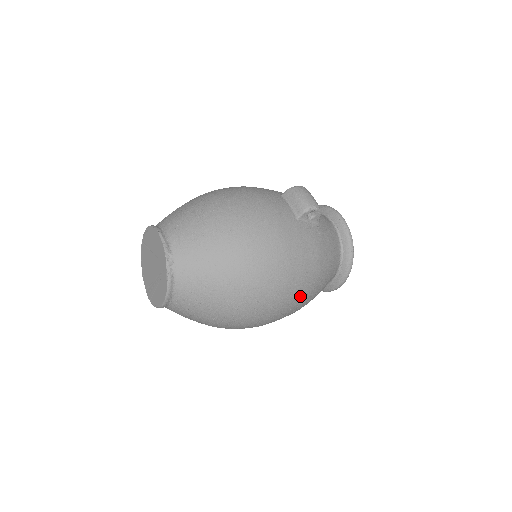
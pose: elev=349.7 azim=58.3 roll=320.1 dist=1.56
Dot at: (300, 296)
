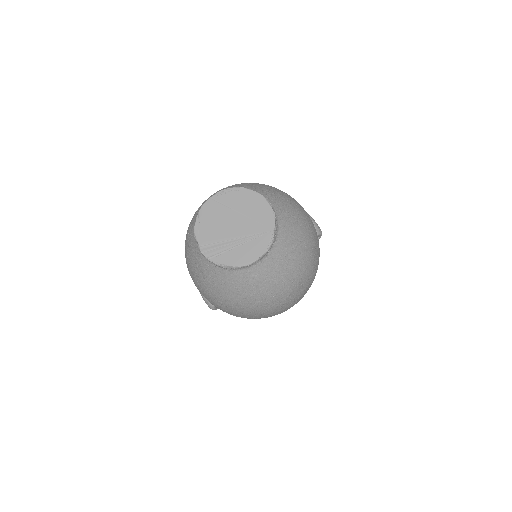
Dot at: occluded
